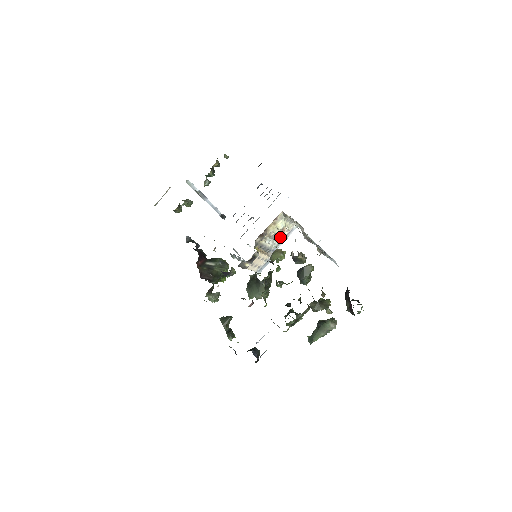
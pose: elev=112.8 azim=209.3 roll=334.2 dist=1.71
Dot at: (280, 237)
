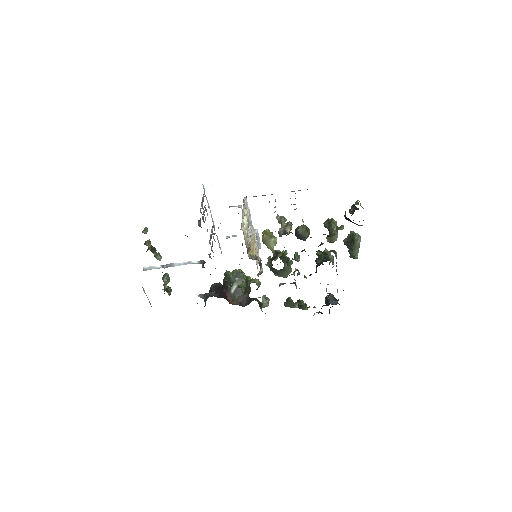
Dot at: occluded
